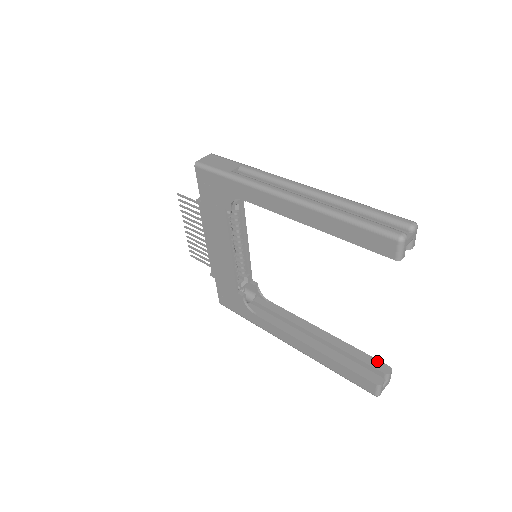
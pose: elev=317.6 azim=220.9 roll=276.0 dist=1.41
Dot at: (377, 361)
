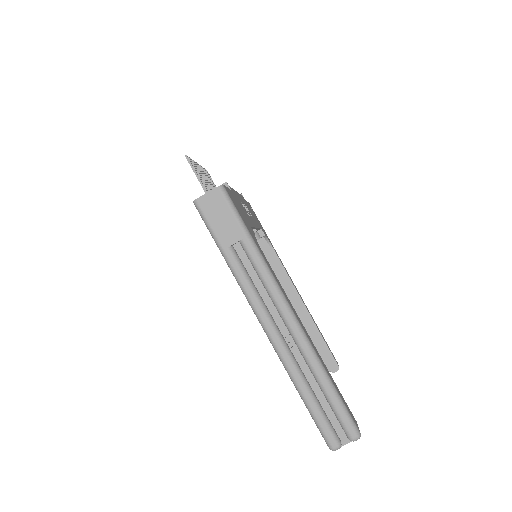
Dot at: (332, 358)
